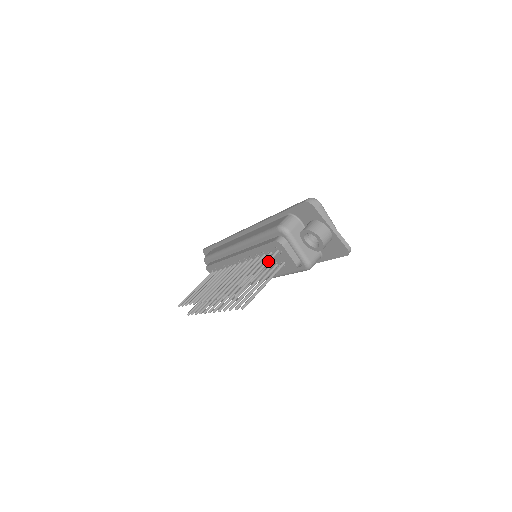
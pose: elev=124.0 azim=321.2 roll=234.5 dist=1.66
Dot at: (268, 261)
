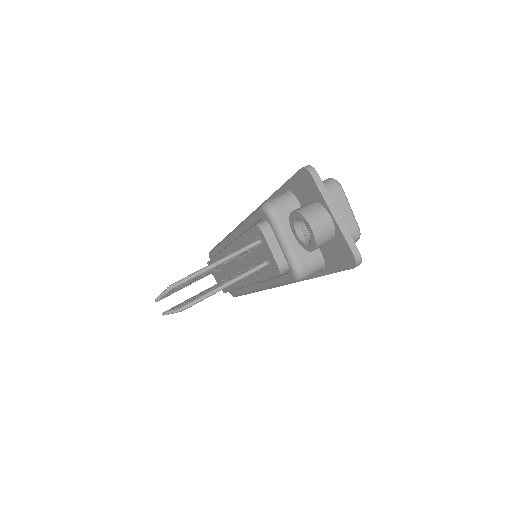
Dot at: (238, 252)
